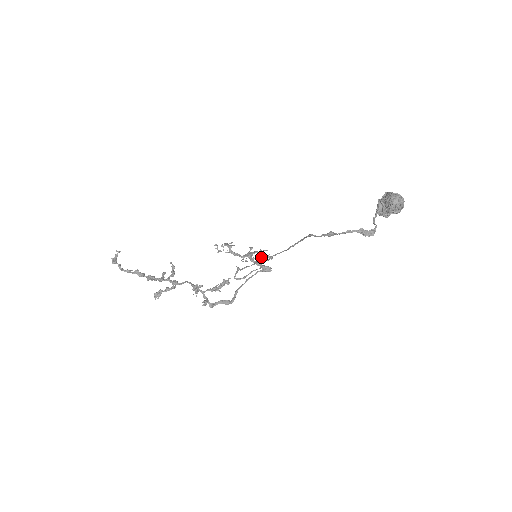
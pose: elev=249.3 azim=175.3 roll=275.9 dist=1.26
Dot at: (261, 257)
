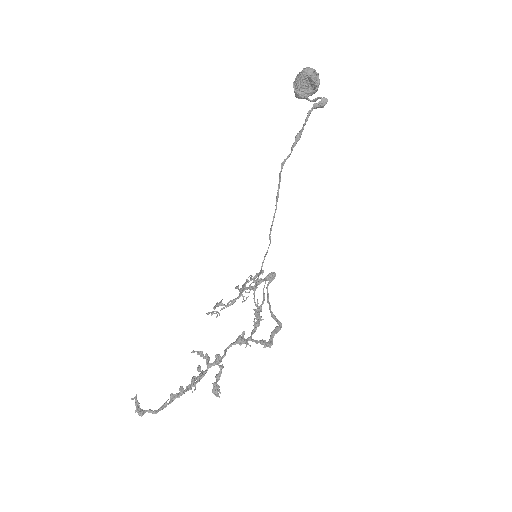
Dot at: (254, 280)
